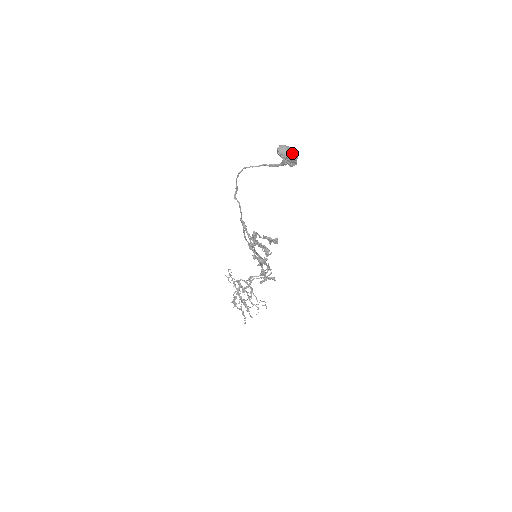
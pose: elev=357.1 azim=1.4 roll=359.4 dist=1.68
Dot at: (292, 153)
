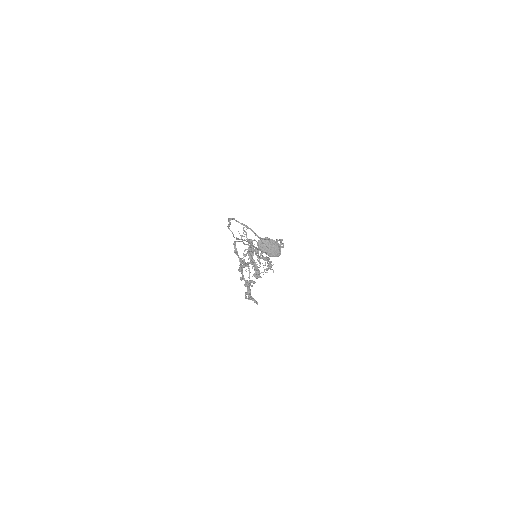
Dot at: (273, 251)
